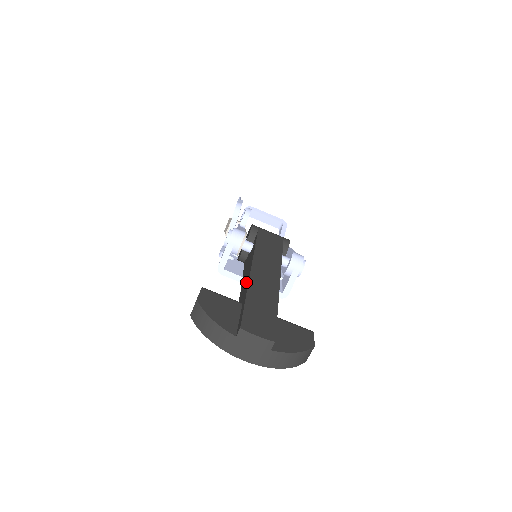
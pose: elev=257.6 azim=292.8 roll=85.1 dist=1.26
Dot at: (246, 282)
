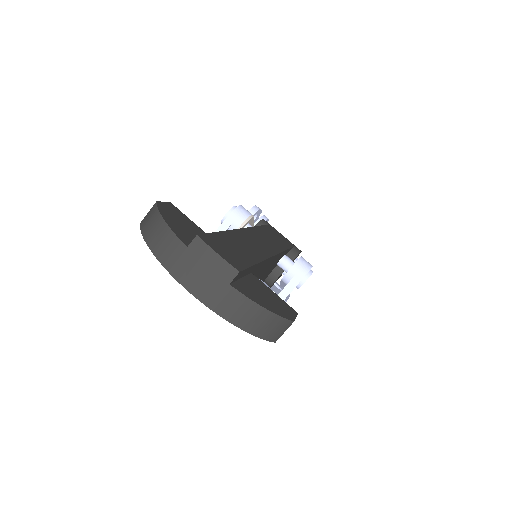
Dot at: occluded
